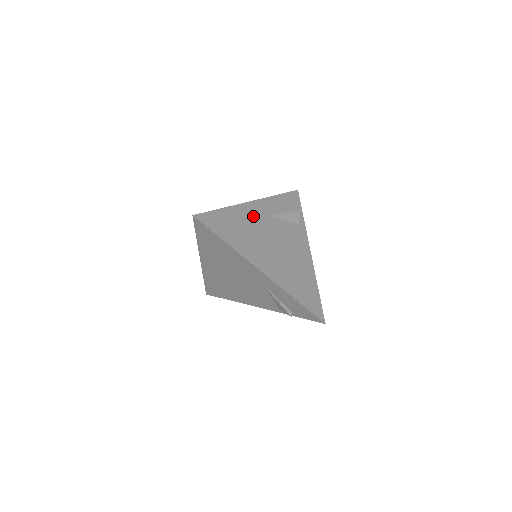
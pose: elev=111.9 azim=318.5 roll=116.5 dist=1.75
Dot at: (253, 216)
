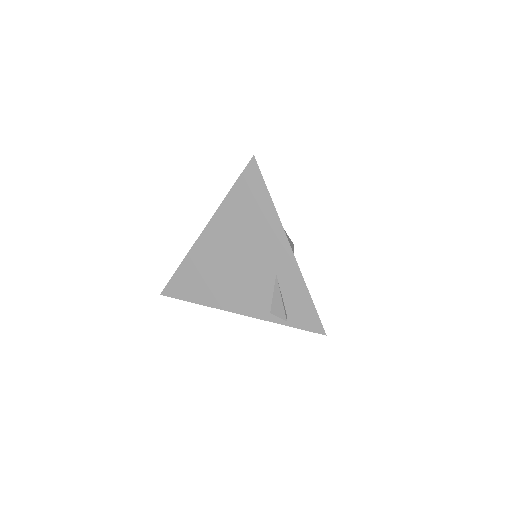
Dot at: occluded
